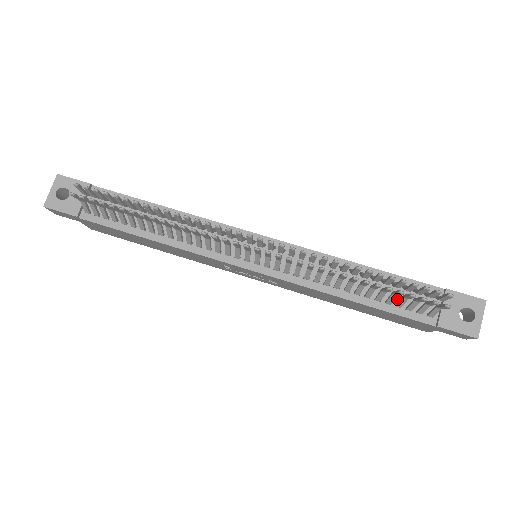
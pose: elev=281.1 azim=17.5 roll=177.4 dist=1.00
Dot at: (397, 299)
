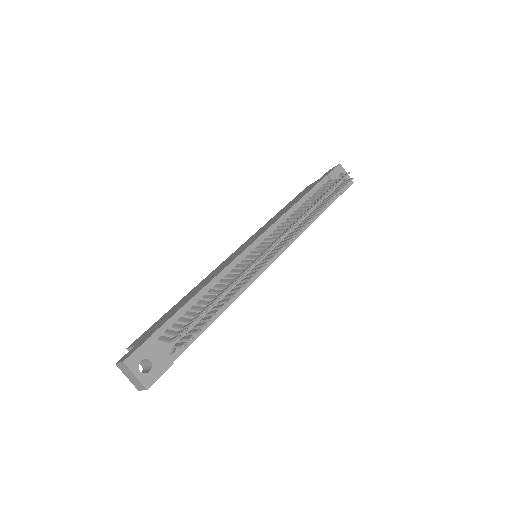
Dot at: (322, 200)
